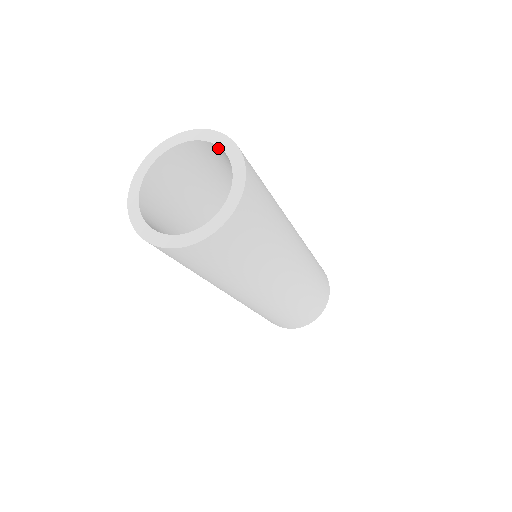
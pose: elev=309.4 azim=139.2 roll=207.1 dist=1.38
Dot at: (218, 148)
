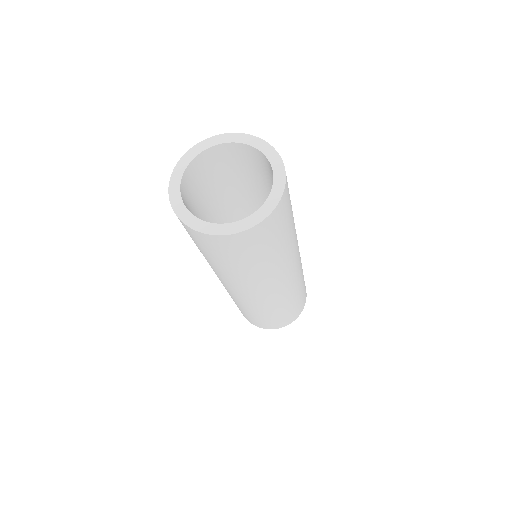
Dot at: (258, 153)
